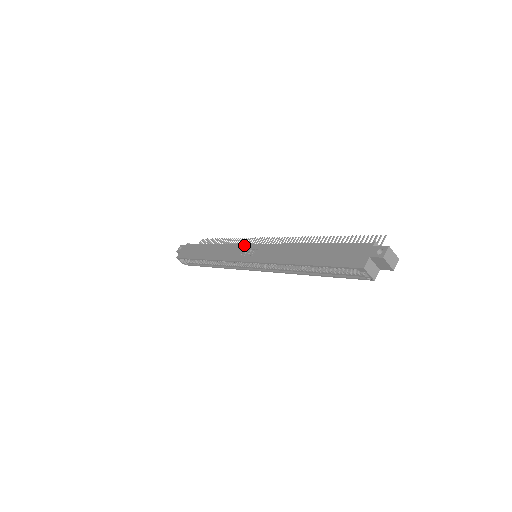
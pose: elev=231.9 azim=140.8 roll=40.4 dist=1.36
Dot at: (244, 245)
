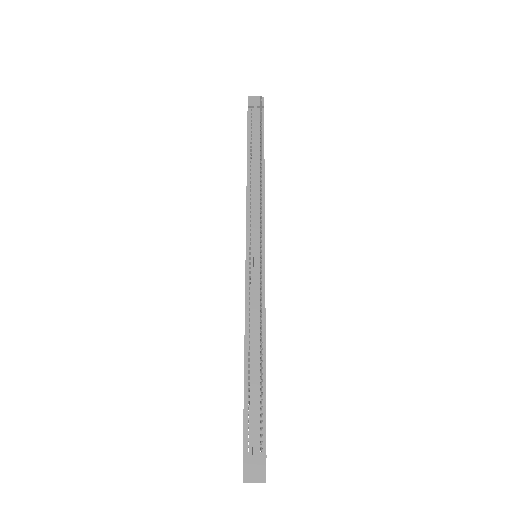
Dot at: occluded
